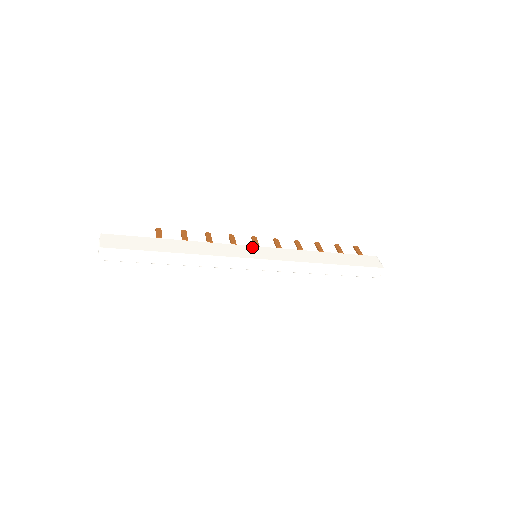
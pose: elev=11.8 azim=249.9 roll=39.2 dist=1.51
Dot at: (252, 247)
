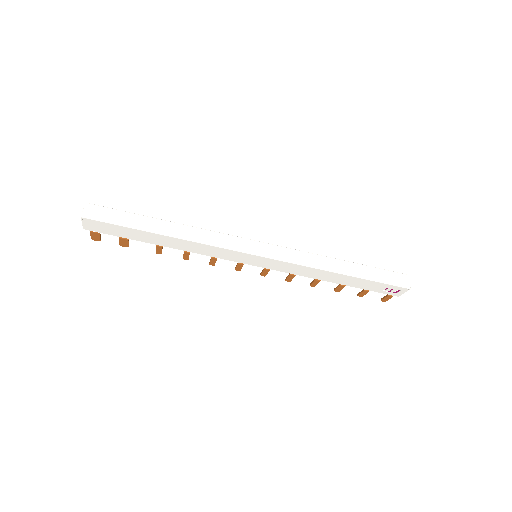
Dot at: occluded
